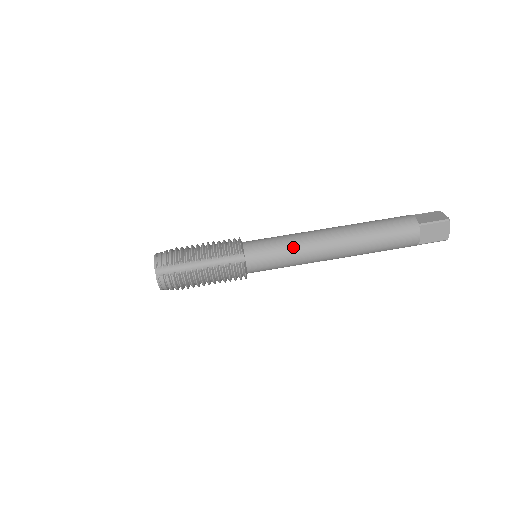
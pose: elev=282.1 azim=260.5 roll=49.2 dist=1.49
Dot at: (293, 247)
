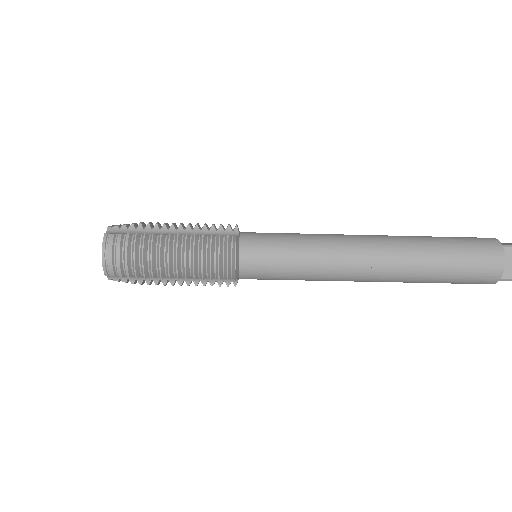
Dot at: (311, 277)
